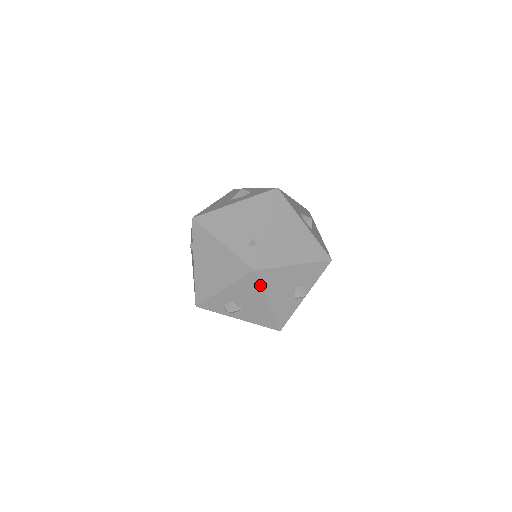
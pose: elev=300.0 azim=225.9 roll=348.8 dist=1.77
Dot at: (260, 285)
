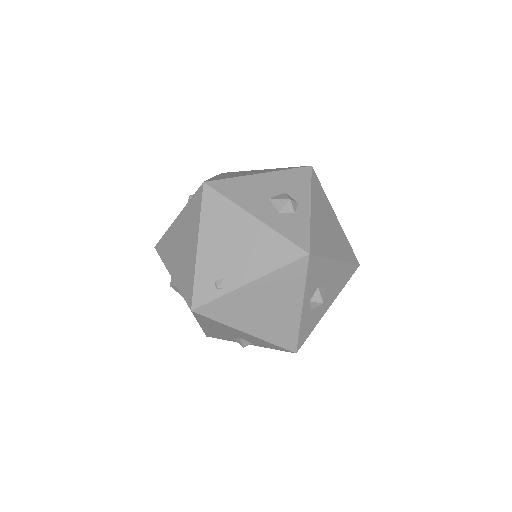
Dot at: (195, 317)
